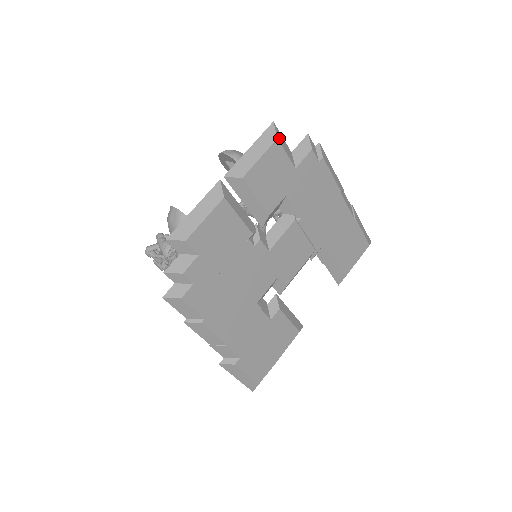
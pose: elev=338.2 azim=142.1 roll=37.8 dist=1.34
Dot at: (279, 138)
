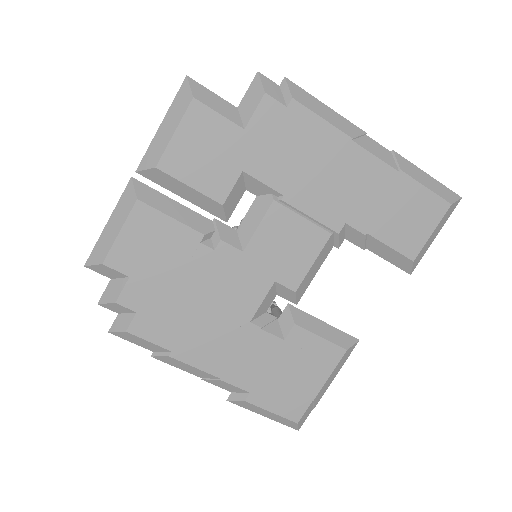
Dot at: (199, 96)
